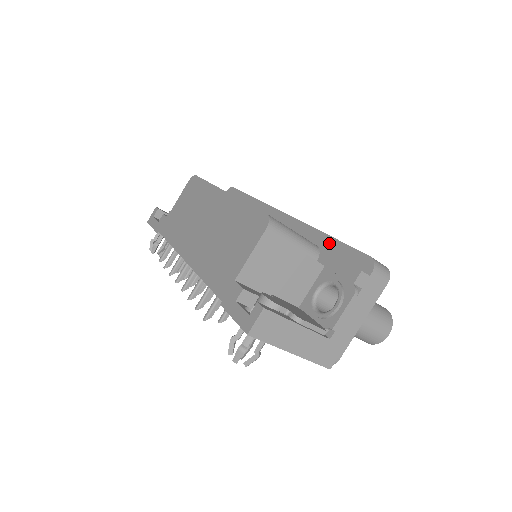
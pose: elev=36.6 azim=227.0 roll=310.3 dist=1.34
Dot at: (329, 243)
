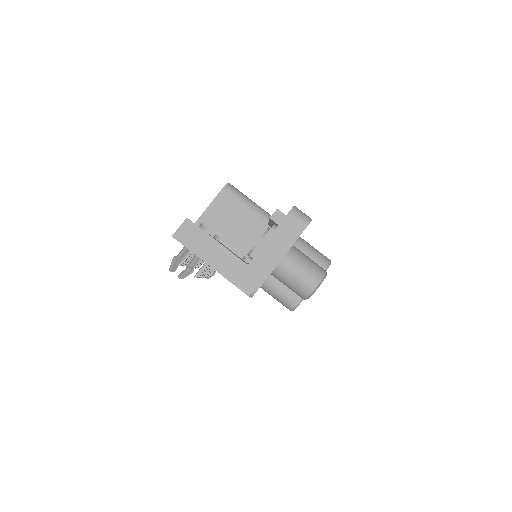
Dot at: occluded
